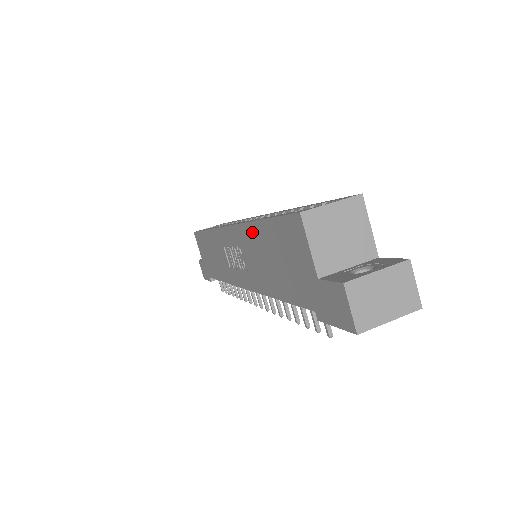
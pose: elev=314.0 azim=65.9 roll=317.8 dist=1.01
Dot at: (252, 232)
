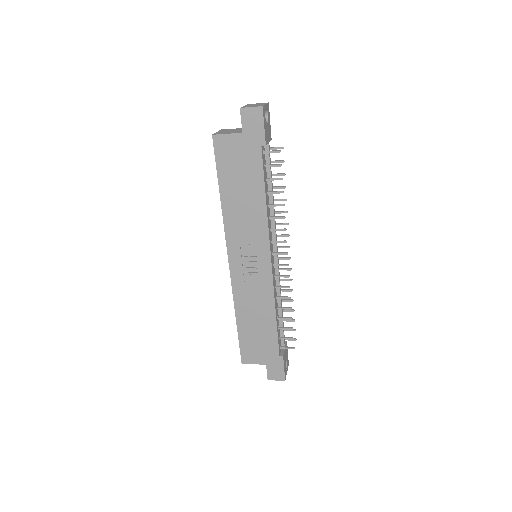
Dot at: (227, 209)
